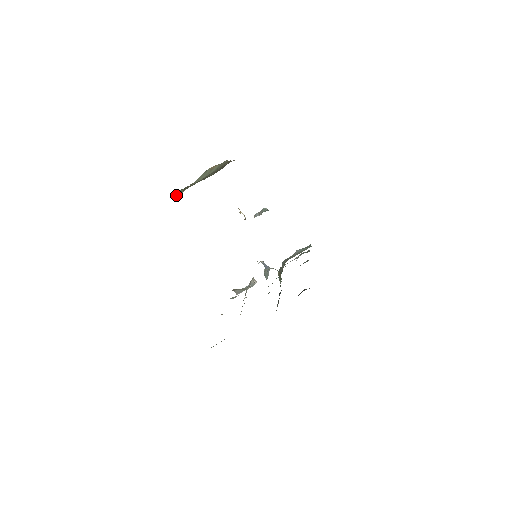
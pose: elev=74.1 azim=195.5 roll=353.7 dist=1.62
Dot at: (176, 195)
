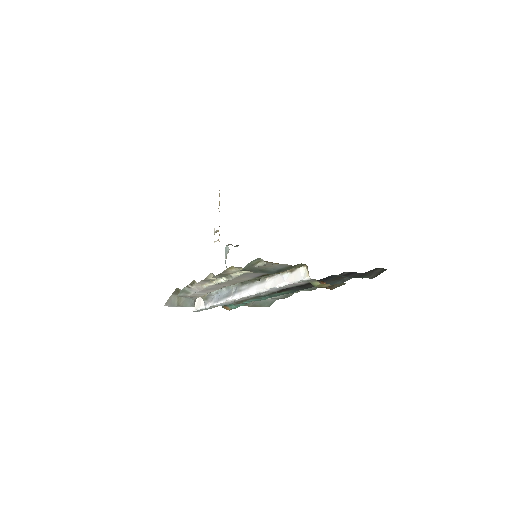
Dot at: occluded
